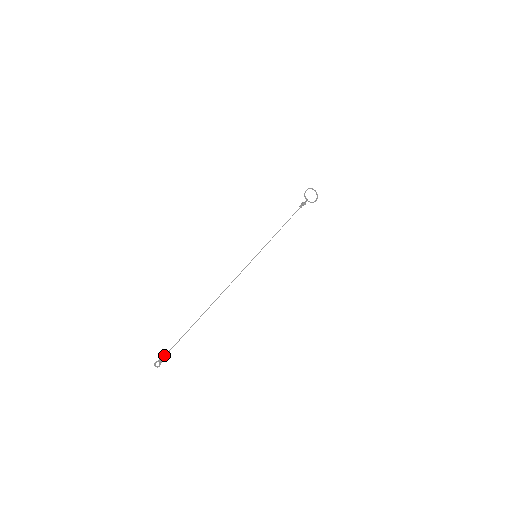
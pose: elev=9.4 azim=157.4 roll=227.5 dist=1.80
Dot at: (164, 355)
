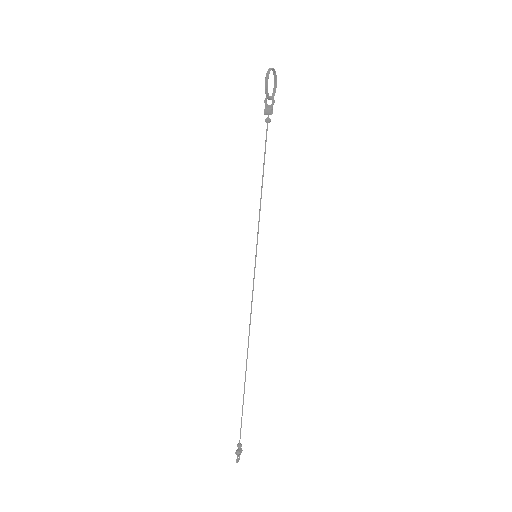
Dot at: (240, 448)
